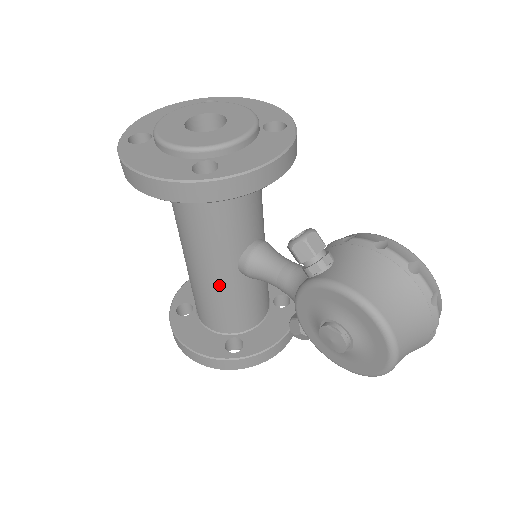
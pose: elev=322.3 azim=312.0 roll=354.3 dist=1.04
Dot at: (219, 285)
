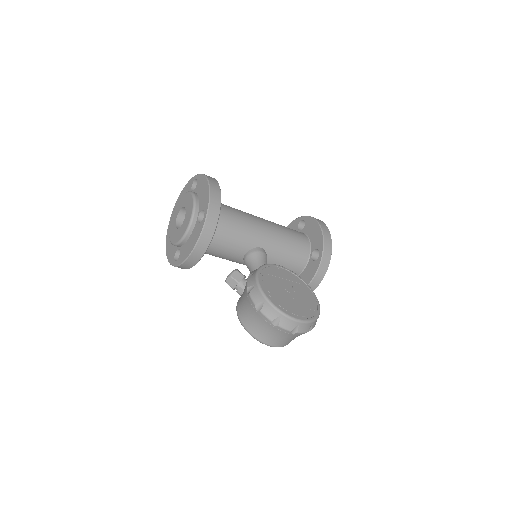
Dot at: occluded
